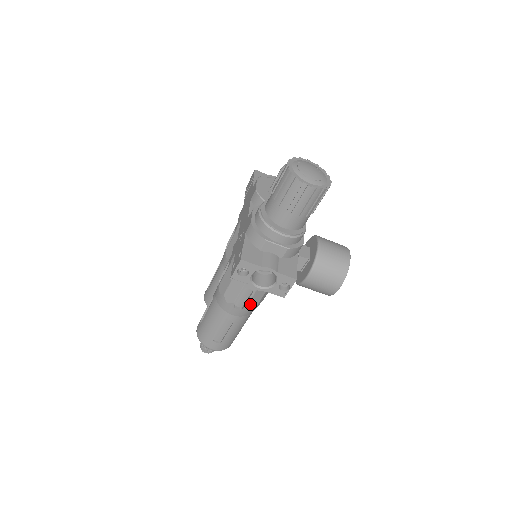
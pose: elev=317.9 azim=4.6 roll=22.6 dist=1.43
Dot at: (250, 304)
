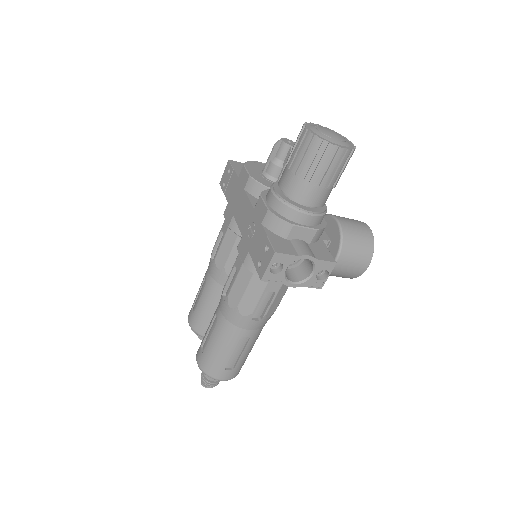
Dot at: (270, 311)
